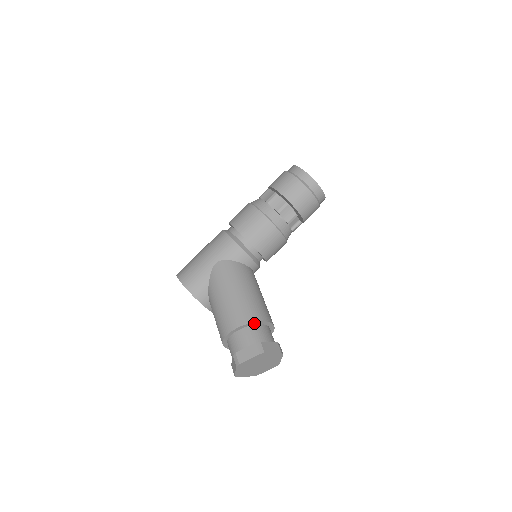
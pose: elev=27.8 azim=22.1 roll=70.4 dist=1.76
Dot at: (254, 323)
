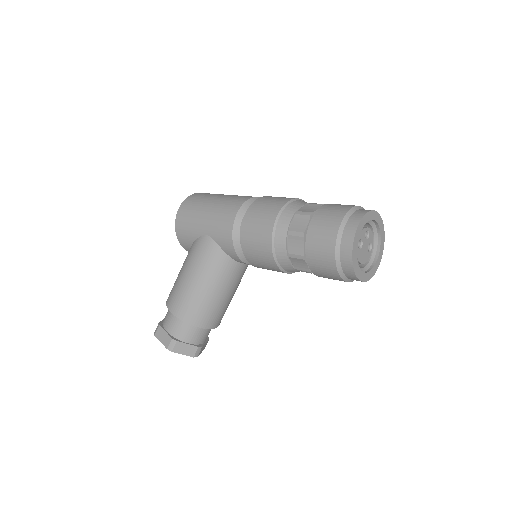
Dot at: (187, 321)
